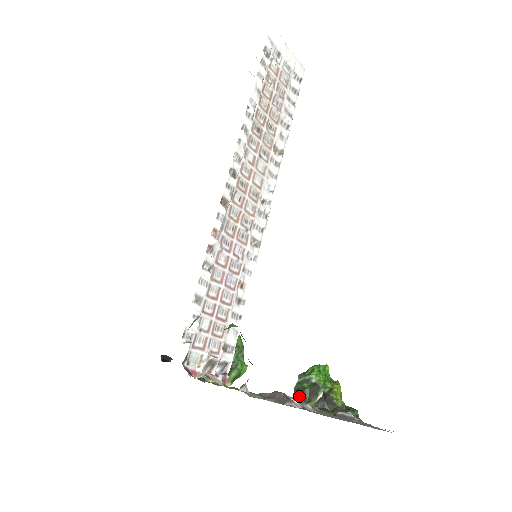
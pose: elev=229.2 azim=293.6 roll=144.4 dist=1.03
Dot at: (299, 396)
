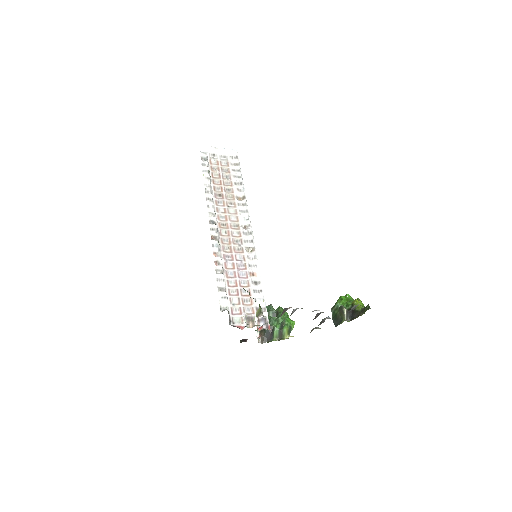
Dot at: (336, 321)
